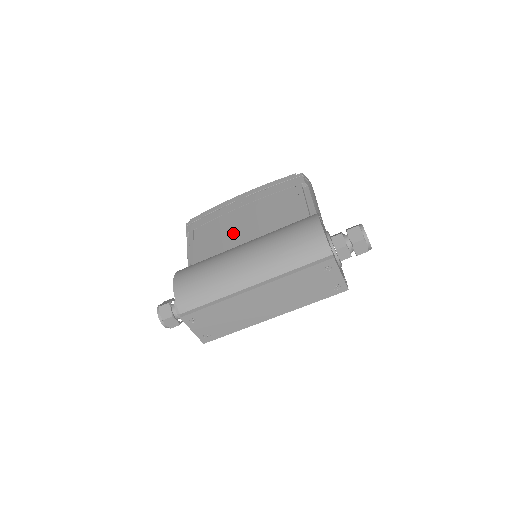
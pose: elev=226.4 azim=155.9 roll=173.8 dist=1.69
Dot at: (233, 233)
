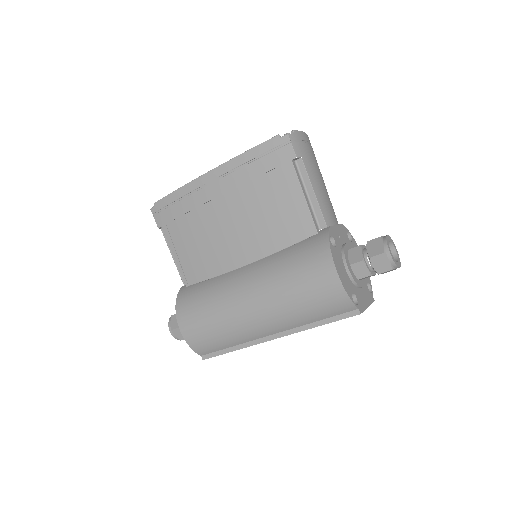
Dot at: (222, 245)
